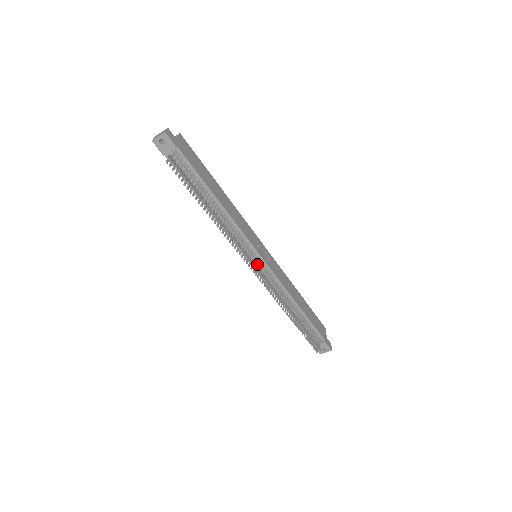
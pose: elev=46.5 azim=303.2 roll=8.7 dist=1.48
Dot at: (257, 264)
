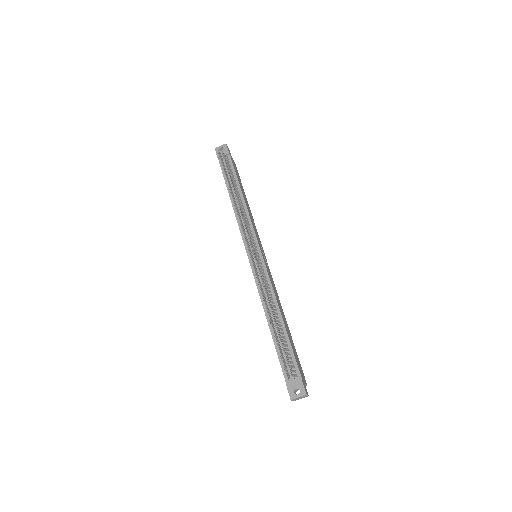
Dot at: (254, 251)
